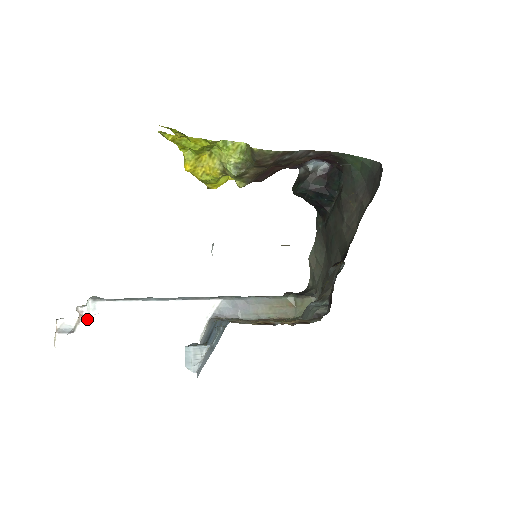
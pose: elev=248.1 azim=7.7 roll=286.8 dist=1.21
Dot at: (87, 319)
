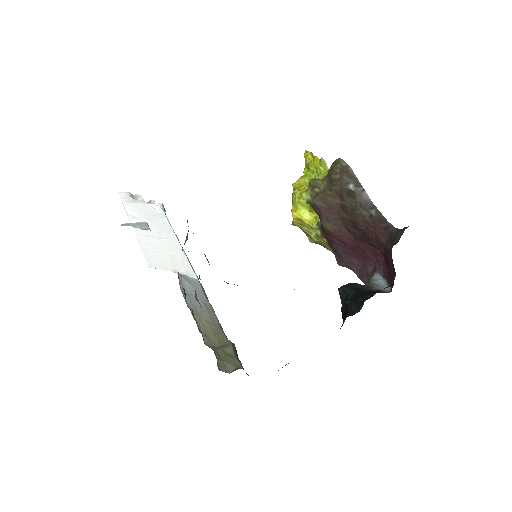
Dot at: (146, 204)
